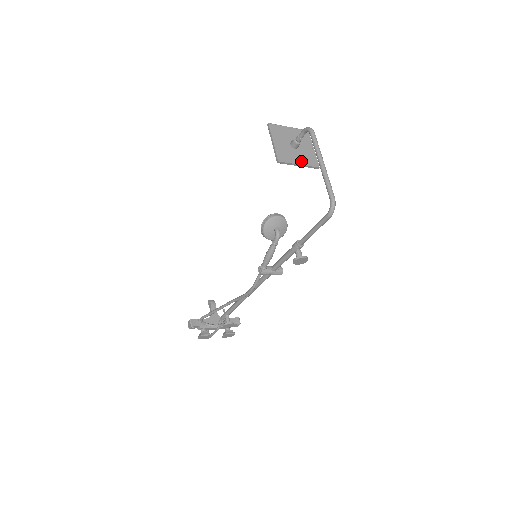
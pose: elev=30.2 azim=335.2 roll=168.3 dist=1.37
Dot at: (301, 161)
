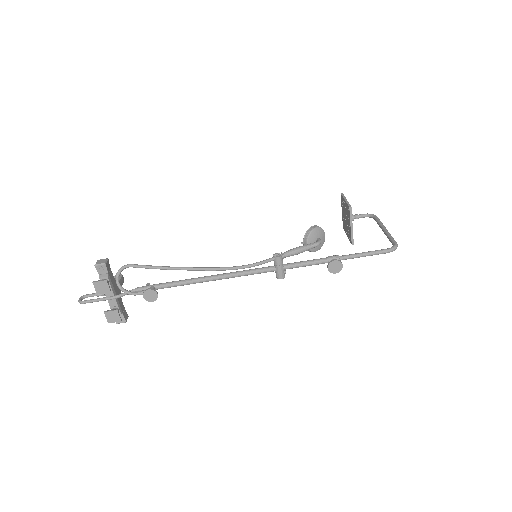
Dot at: (352, 227)
